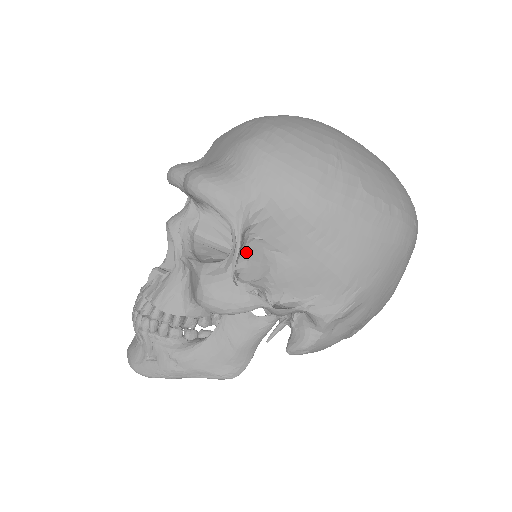
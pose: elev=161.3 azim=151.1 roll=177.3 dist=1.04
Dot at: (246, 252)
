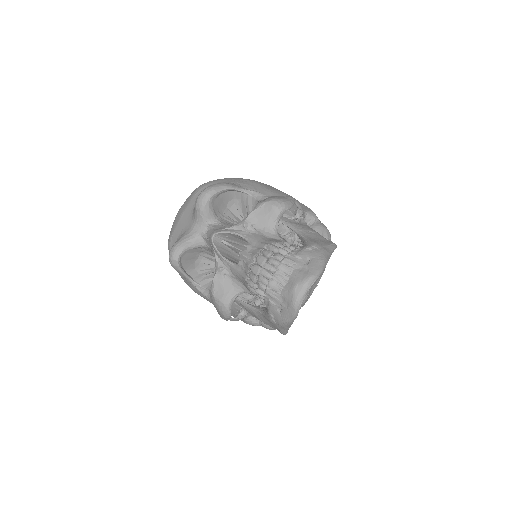
Dot at: occluded
